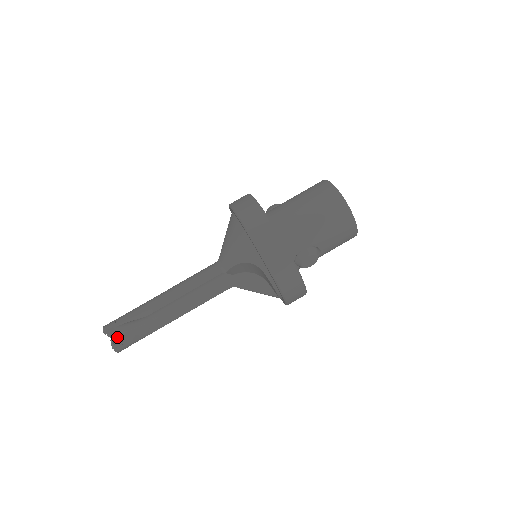
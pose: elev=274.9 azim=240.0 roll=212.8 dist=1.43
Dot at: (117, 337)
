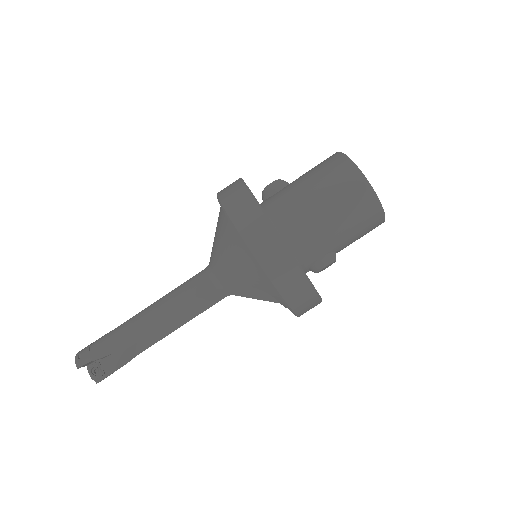
Dot at: (95, 365)
